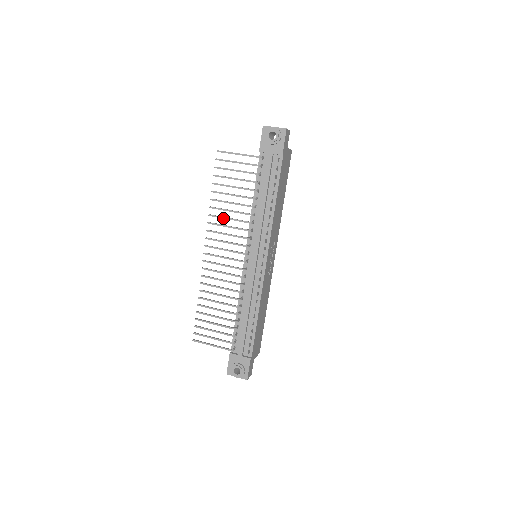
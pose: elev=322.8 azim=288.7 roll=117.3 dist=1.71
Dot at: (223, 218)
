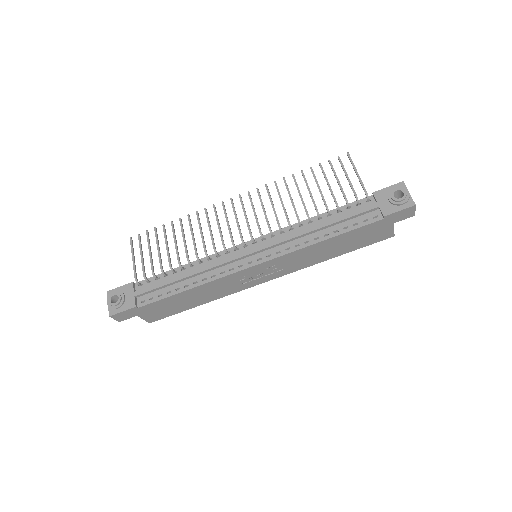
Dot at: (279, 195)
